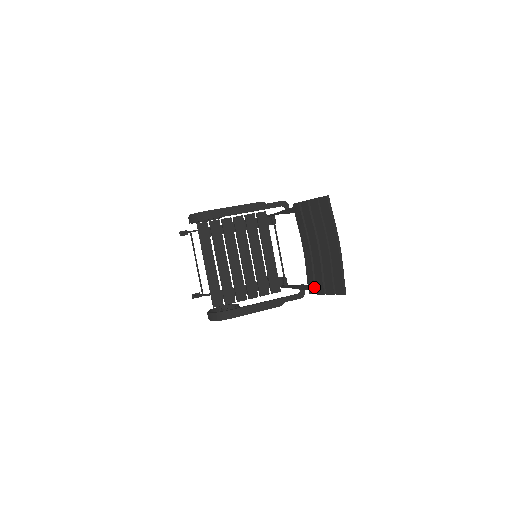
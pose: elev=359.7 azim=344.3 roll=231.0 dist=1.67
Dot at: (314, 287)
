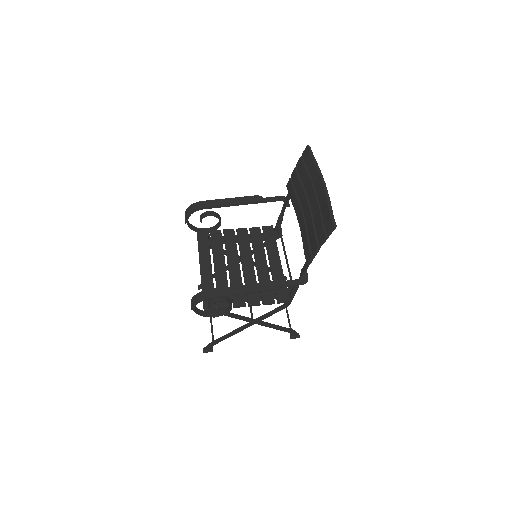
Dot at: (309, 250)
